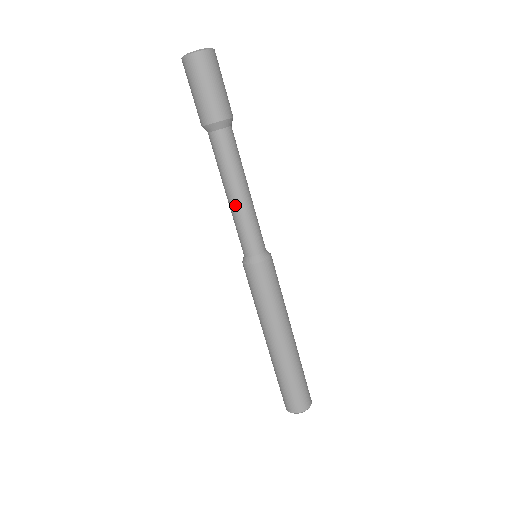
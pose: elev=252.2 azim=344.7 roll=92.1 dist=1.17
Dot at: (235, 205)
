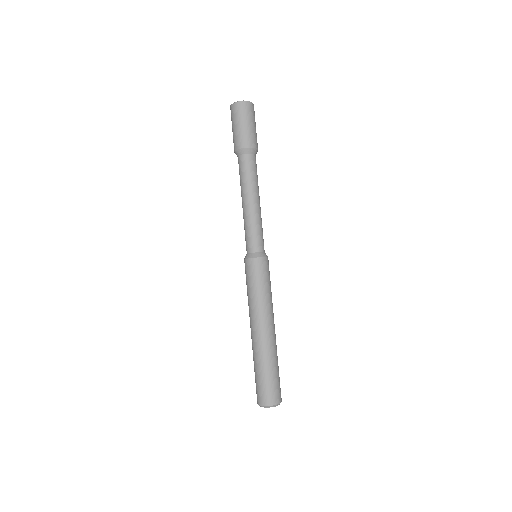
Dot at: (245, 211)
